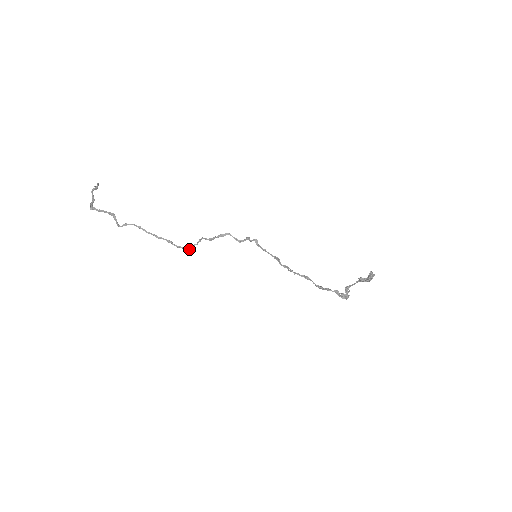
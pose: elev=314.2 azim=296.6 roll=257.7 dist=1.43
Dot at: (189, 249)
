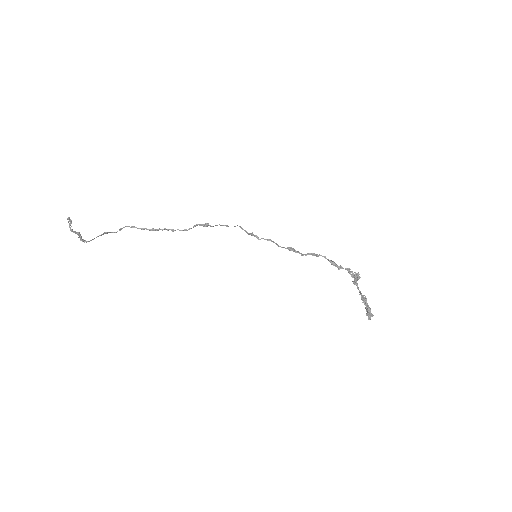
Dot at: (191, 228)
